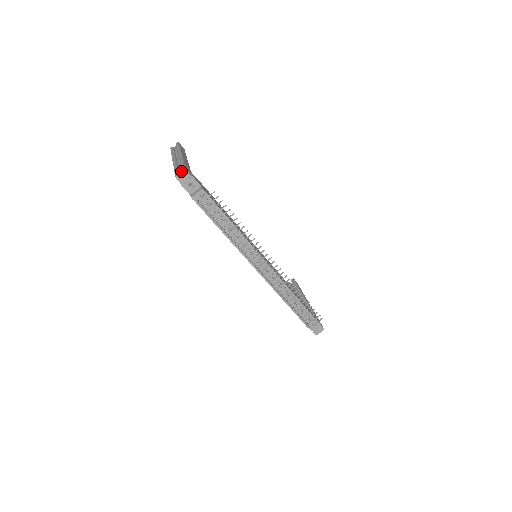
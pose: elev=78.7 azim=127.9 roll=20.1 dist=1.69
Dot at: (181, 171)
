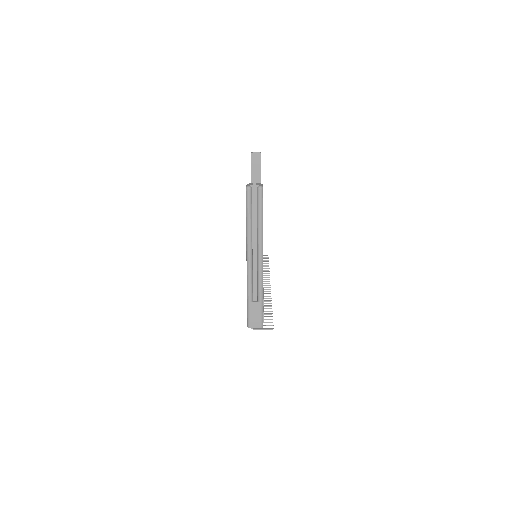
Dot at: occluded
